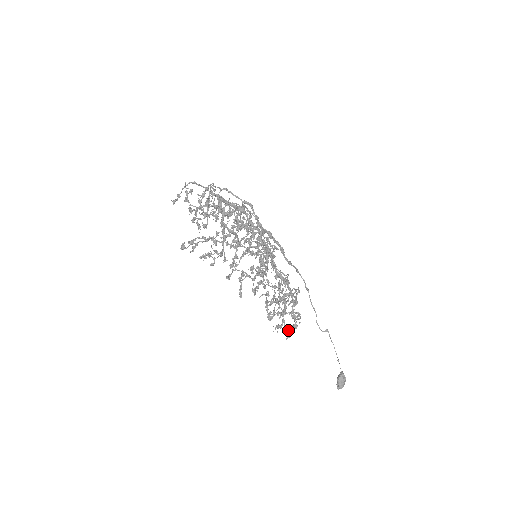
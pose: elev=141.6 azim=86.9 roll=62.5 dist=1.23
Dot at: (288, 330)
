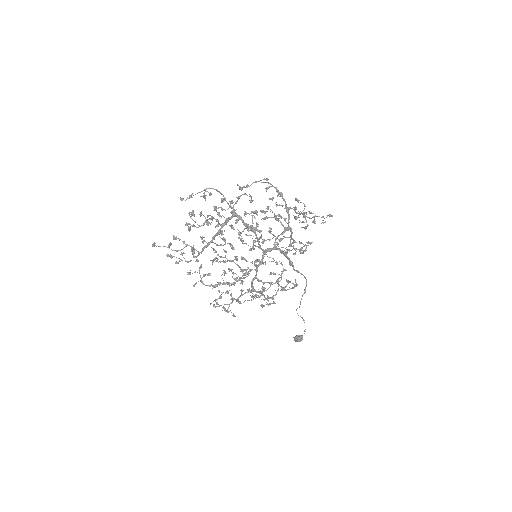
Dot at: (233, 314)
